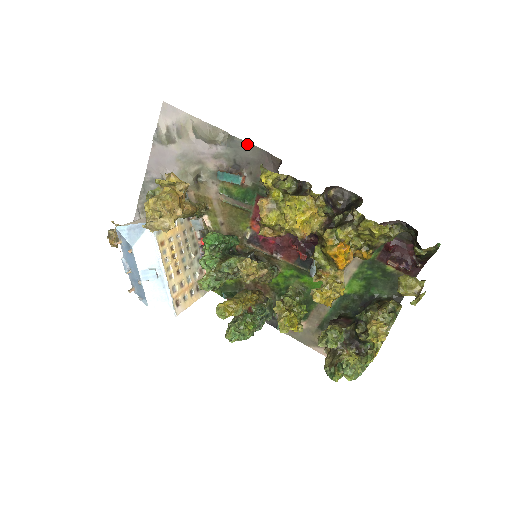
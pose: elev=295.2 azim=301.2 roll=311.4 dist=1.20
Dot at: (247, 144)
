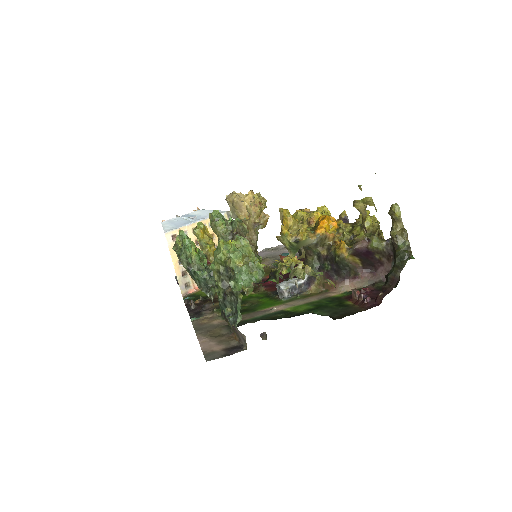
Dot at: occluded
